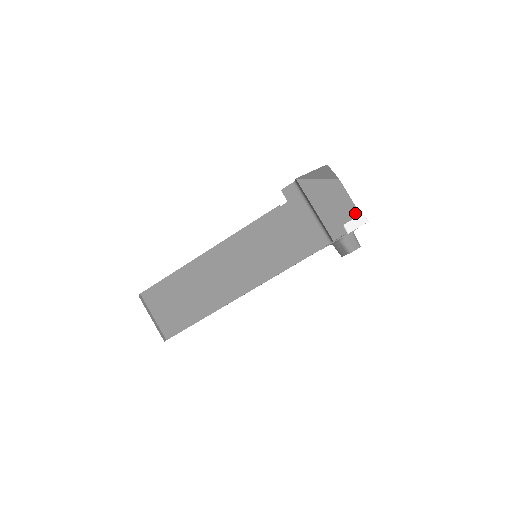
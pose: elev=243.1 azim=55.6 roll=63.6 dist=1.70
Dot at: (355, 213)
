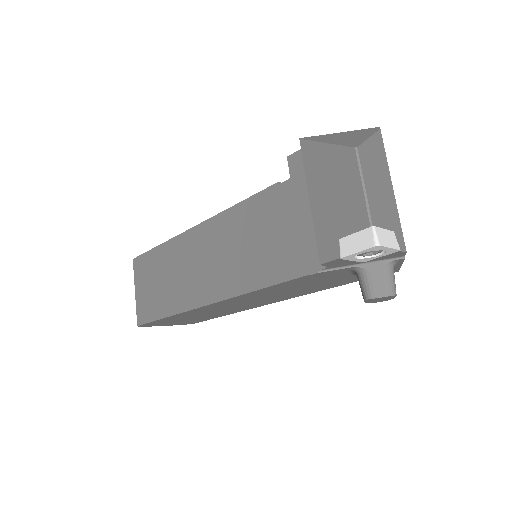
Dot at: (364, 222)
